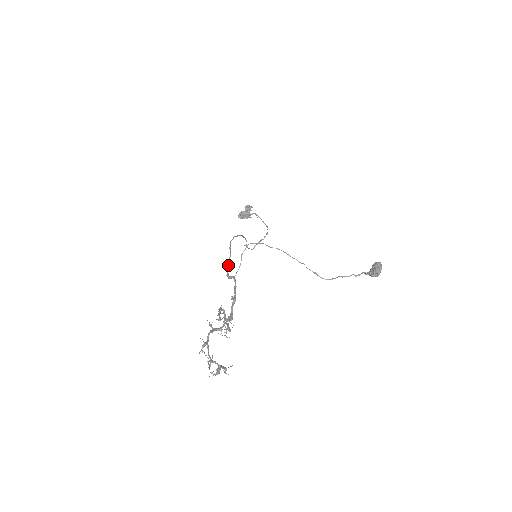
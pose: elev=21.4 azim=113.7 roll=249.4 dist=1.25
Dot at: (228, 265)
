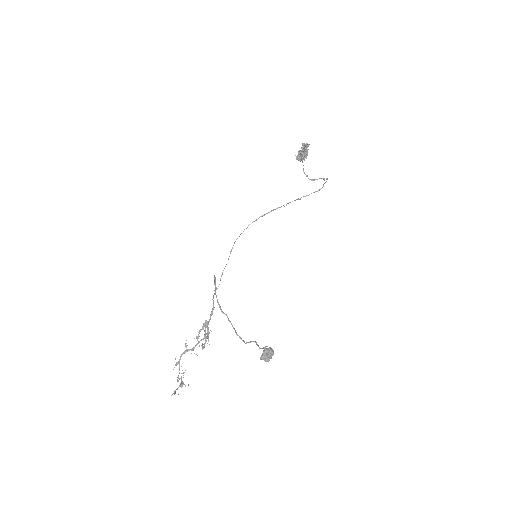
Dot at: (221, 276)
